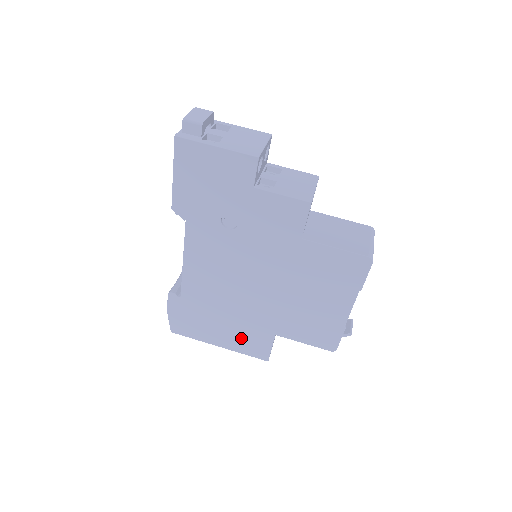
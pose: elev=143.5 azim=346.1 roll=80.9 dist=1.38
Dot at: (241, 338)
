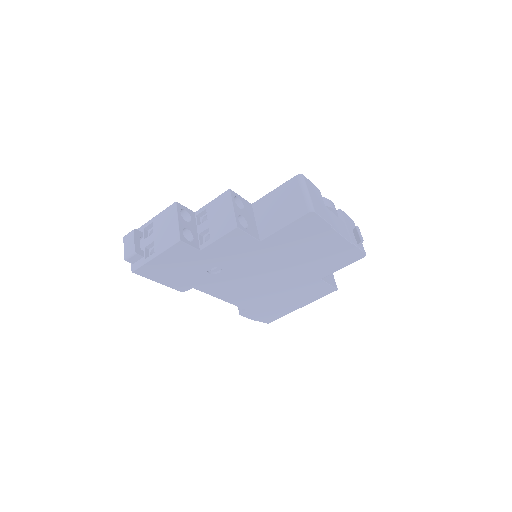
Dot at: (306, 295)
